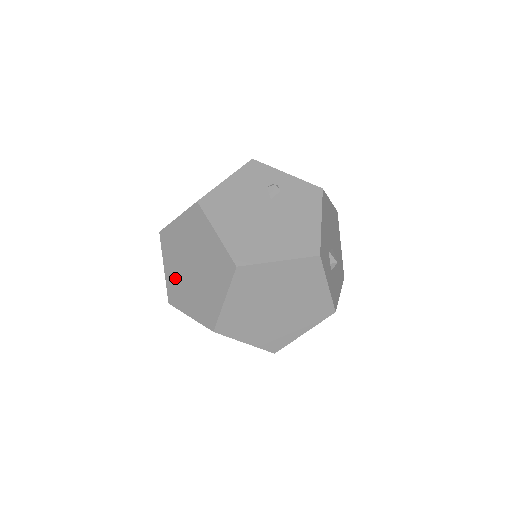
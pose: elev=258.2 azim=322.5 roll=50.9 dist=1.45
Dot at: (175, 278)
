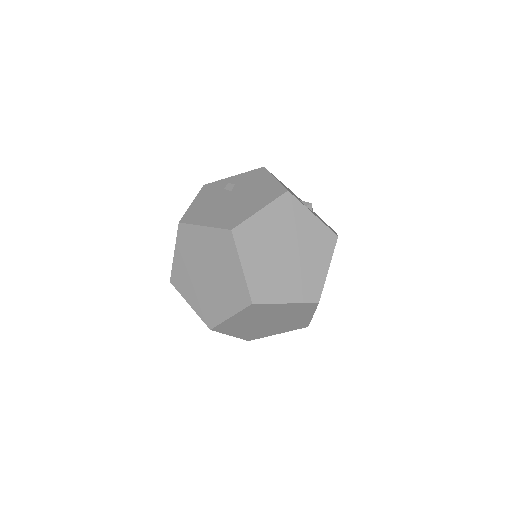
Dot at: (201, 301)
